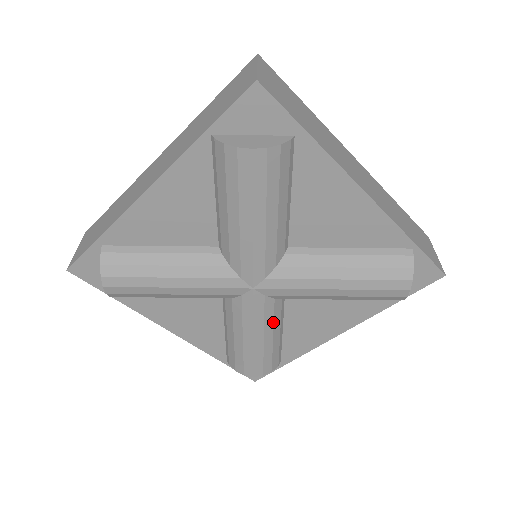
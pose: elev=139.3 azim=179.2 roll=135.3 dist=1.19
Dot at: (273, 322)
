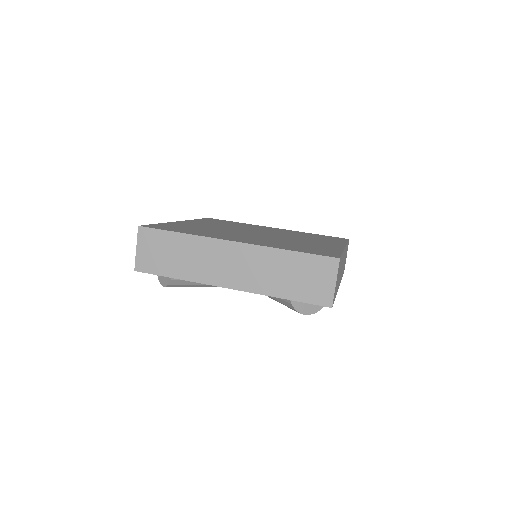
Dot at: occluded
